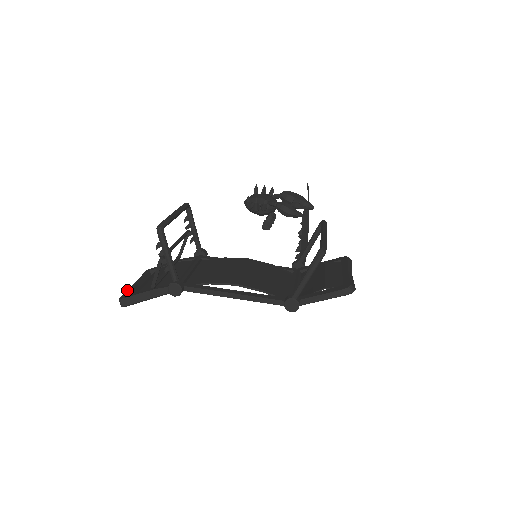
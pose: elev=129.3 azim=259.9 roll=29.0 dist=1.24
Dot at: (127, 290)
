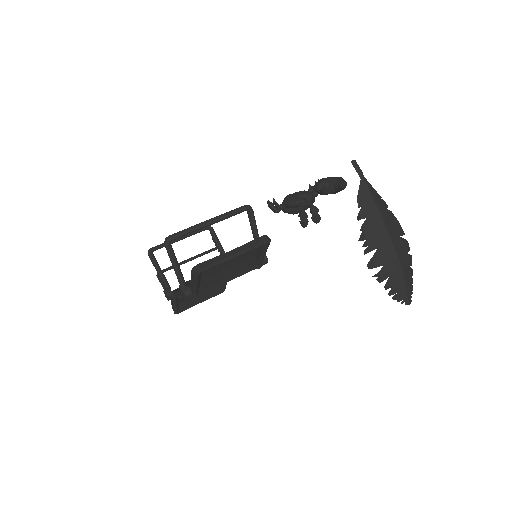
Dot at: occluded
